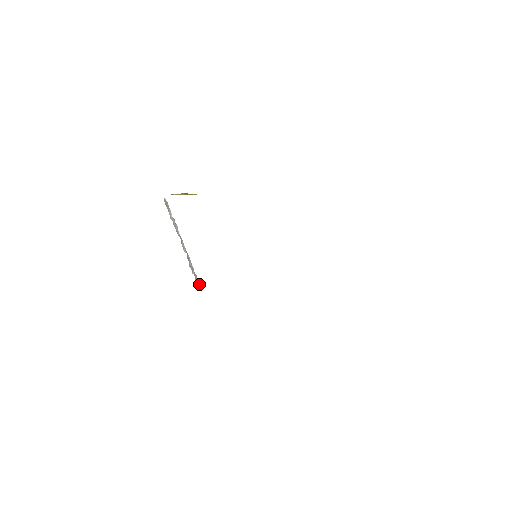
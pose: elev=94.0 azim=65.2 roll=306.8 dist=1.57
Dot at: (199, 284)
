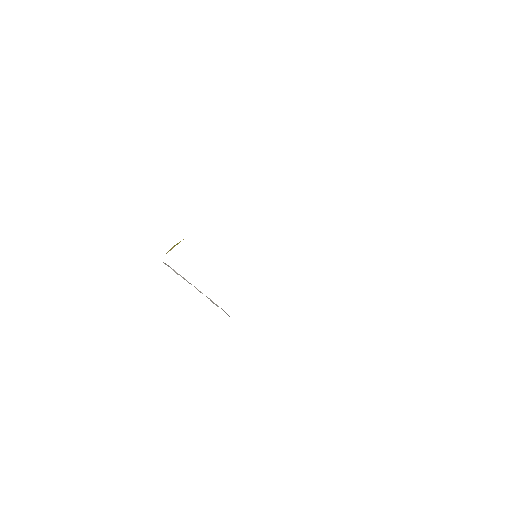
Dot at: occluded
